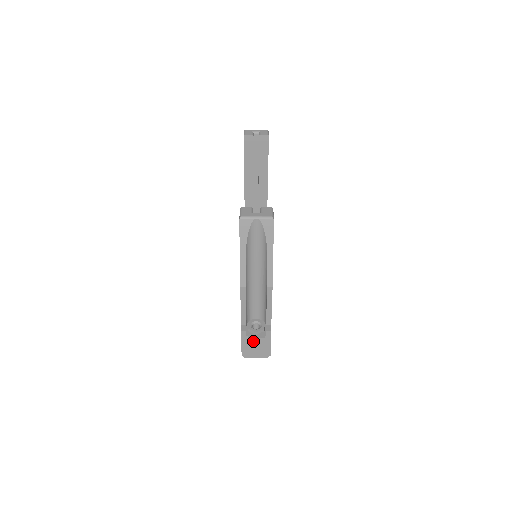
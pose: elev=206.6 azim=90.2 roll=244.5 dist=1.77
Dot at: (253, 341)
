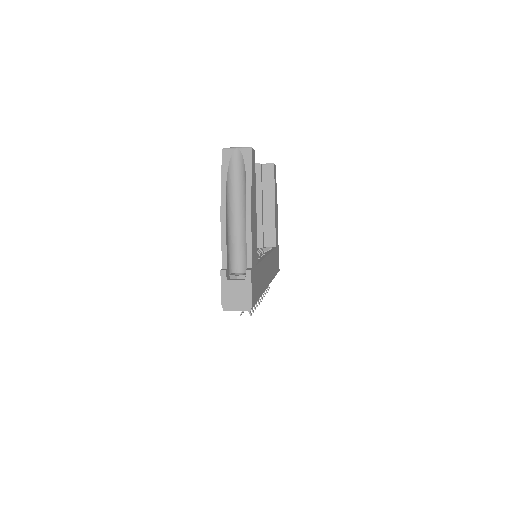
Dot at: (233, 285)
